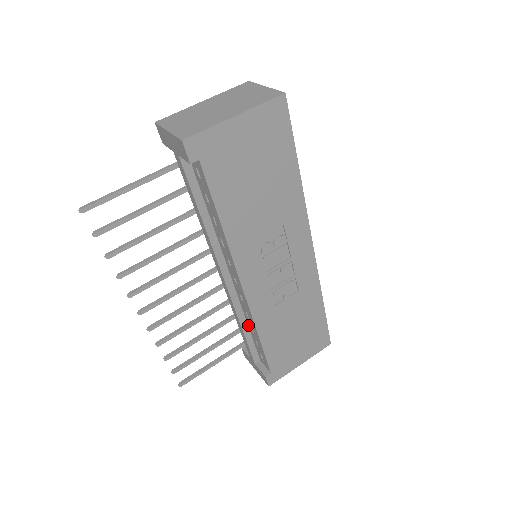
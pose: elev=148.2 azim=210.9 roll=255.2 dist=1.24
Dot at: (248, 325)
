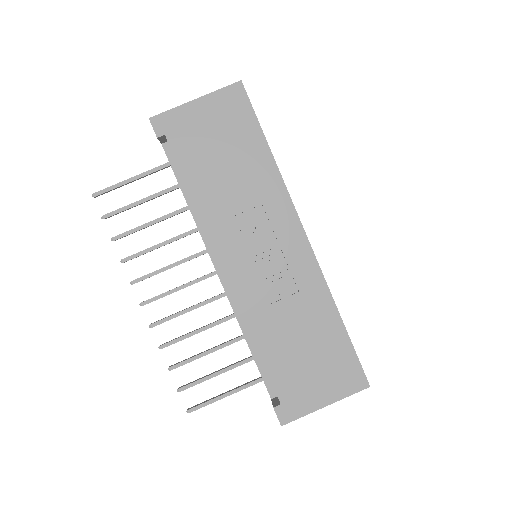
Dot at: occluded
